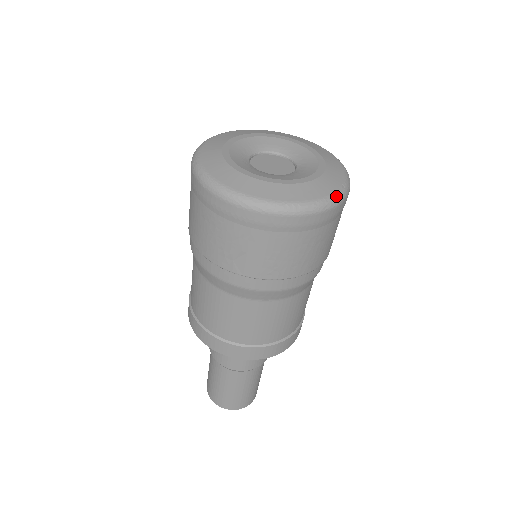
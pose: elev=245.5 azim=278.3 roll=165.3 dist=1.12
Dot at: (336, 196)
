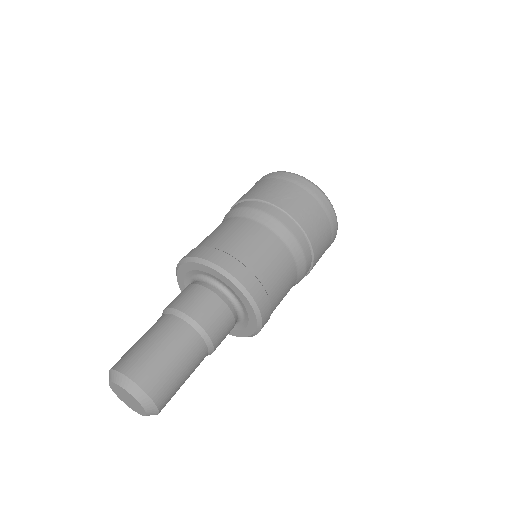
Dot at: occluded
